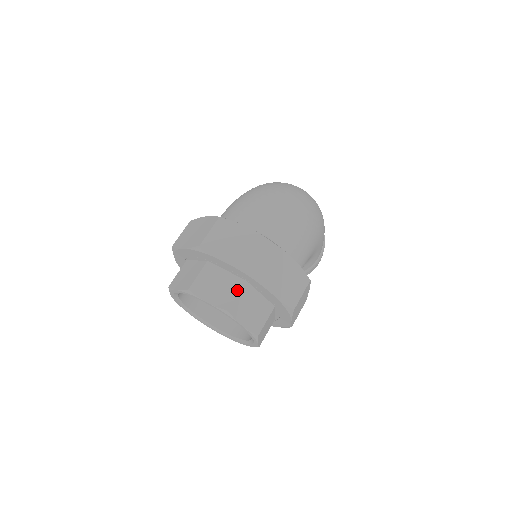
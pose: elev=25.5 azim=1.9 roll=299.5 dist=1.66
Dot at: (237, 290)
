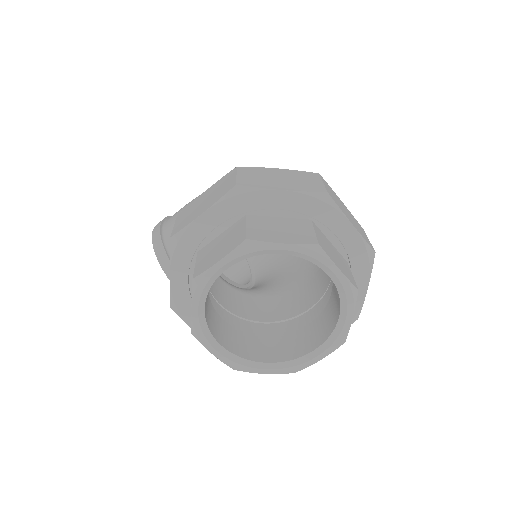
Dot at: (349, 269)
